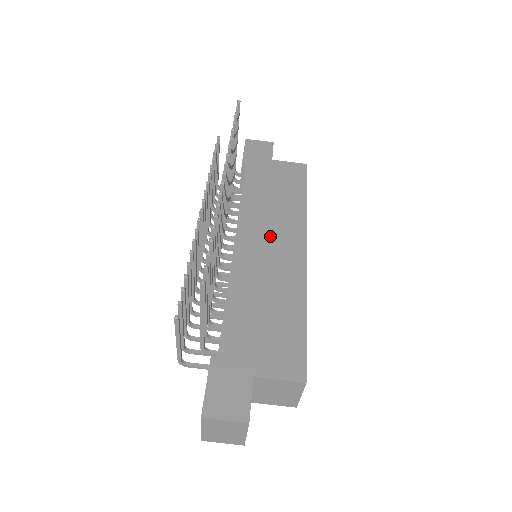
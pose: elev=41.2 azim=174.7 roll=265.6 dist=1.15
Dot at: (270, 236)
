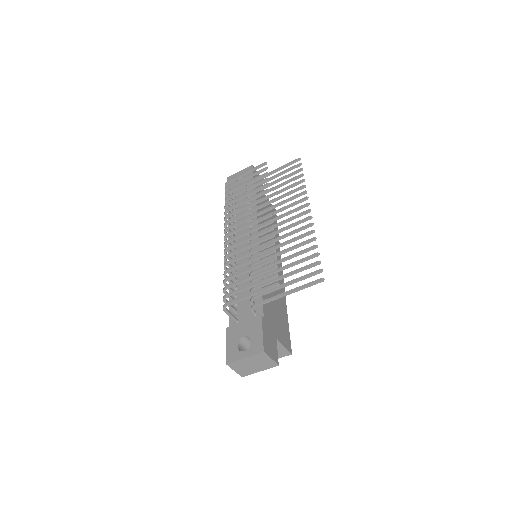
Dot at: occluded
